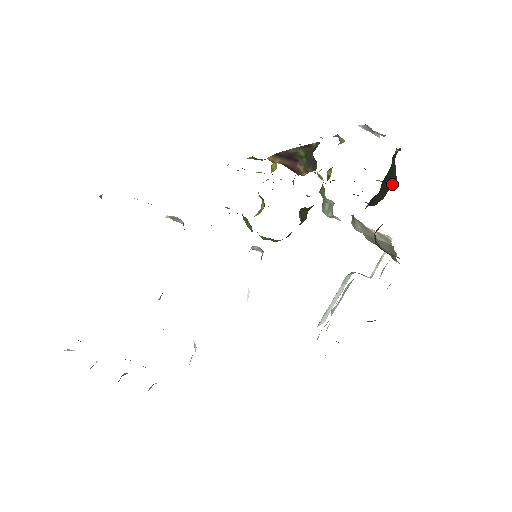
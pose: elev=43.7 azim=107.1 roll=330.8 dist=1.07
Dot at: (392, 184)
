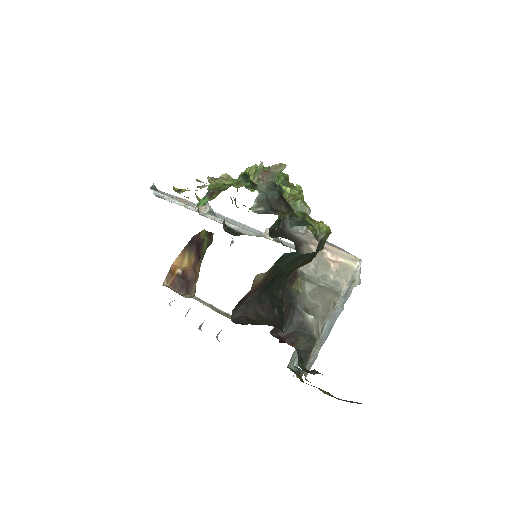
Dot at: (310, 255)
